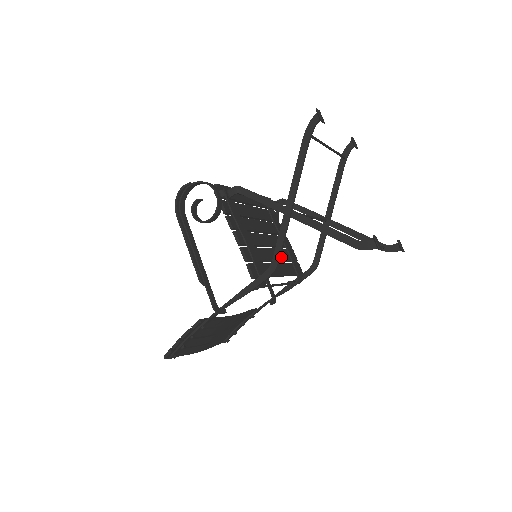
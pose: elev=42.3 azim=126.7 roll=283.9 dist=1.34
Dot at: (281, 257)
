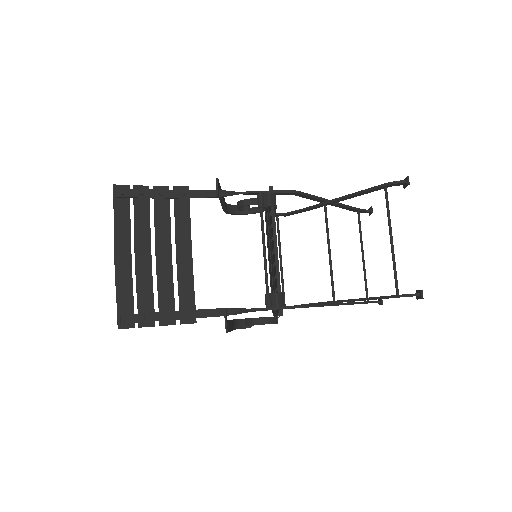
Dot at: occluded
